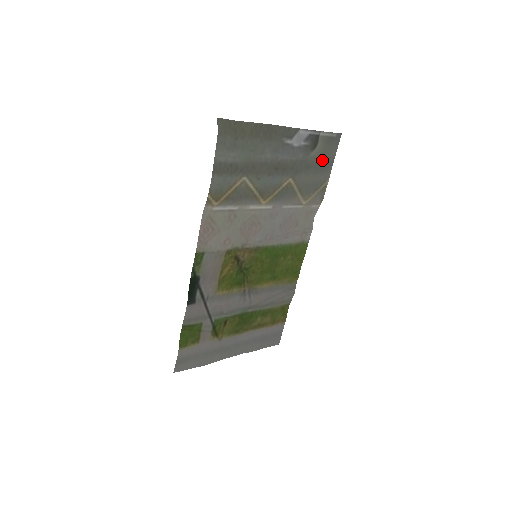
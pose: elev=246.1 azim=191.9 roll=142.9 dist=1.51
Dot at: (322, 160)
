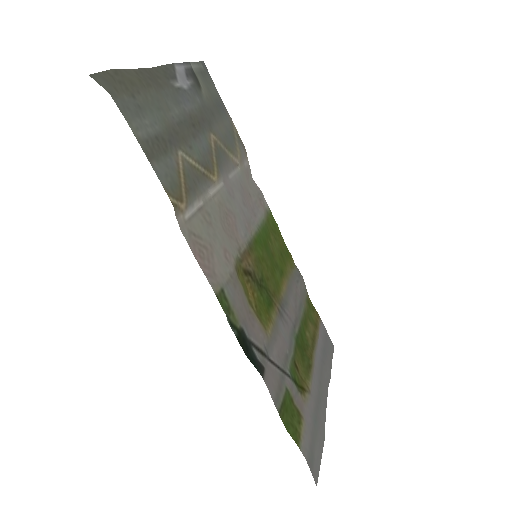
Dot at: (214, 100)
